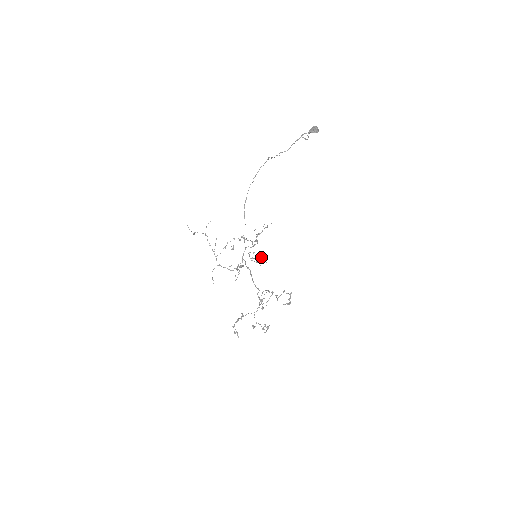
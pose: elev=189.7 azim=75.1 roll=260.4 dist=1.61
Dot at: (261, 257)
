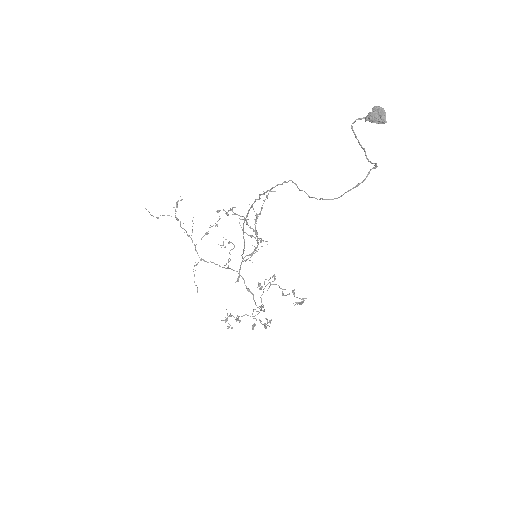
Dot at: occluded
